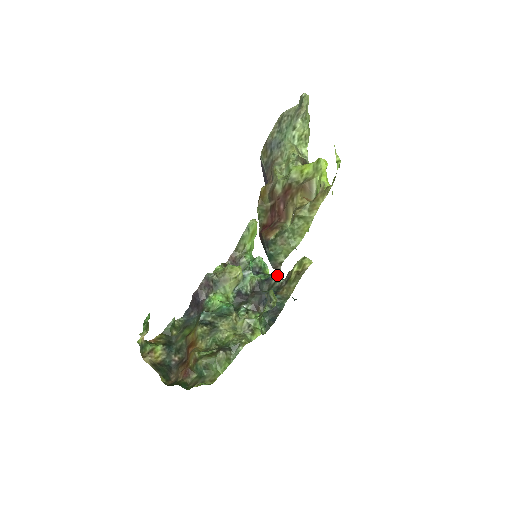
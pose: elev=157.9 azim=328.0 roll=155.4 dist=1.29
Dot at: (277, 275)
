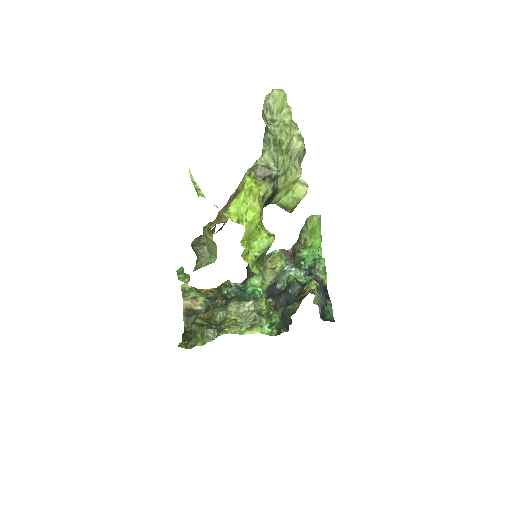
Dot at: occluded
